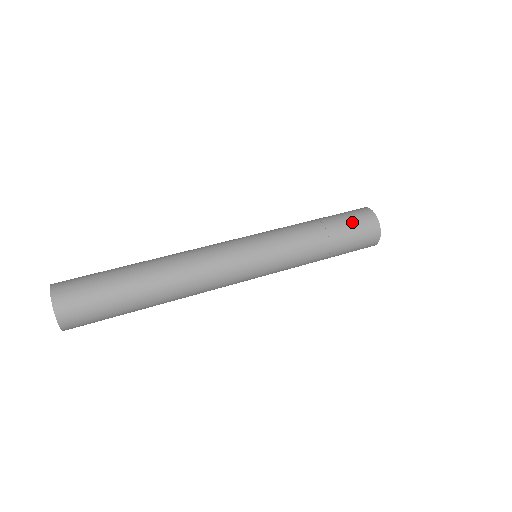
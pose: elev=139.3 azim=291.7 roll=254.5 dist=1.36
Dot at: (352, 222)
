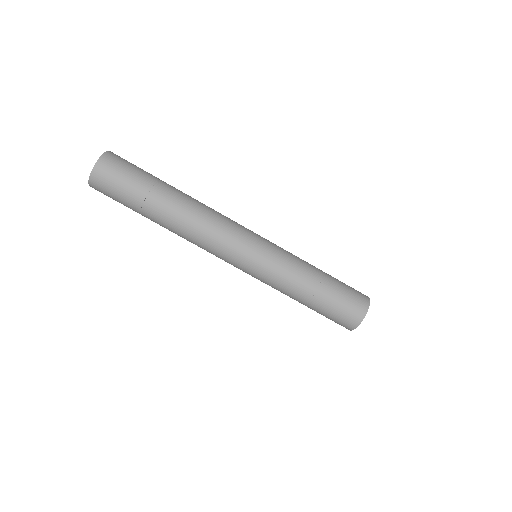
Dot at: (341, 305)
